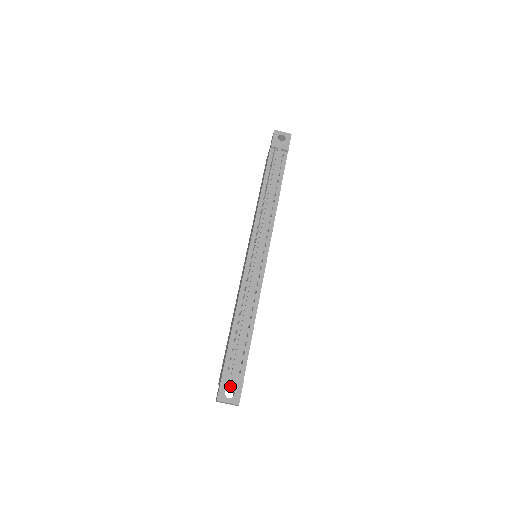
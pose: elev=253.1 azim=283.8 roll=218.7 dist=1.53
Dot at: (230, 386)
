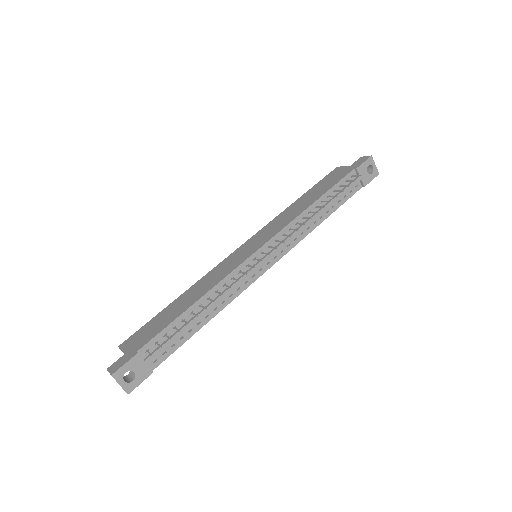
Dot at: (135, 370)
